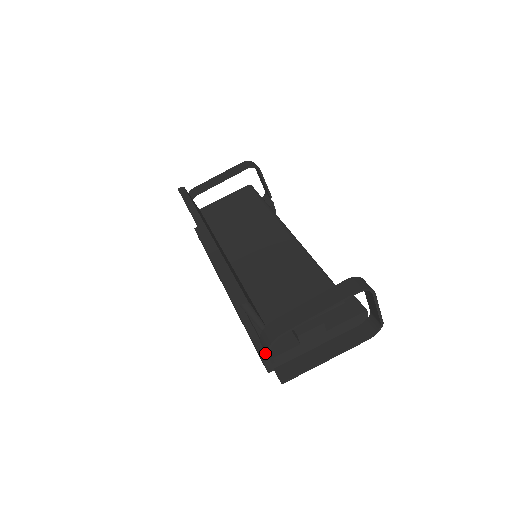
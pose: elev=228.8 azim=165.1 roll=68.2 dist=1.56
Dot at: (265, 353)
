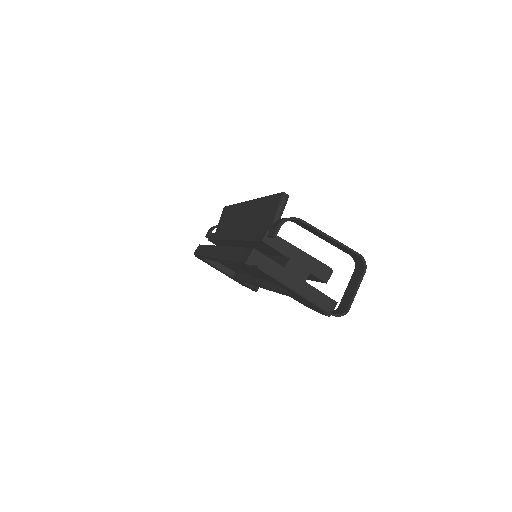
Dot at: occluded
